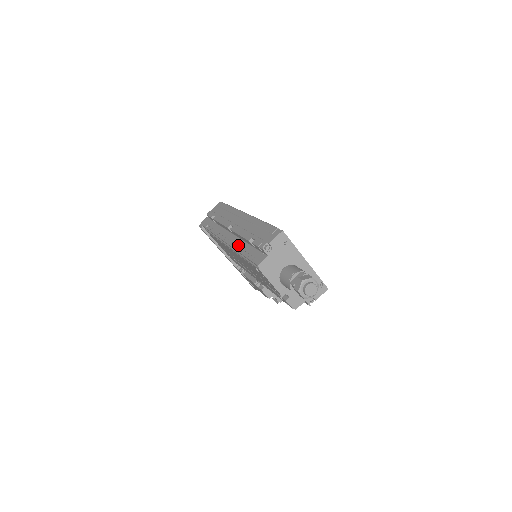
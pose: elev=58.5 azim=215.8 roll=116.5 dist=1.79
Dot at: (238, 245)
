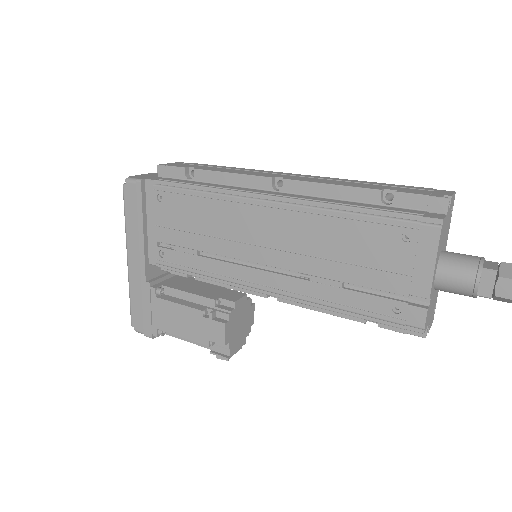
Dot at: (324, 200)
